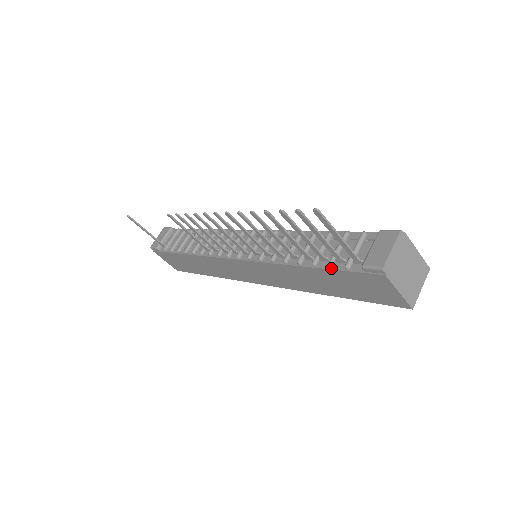
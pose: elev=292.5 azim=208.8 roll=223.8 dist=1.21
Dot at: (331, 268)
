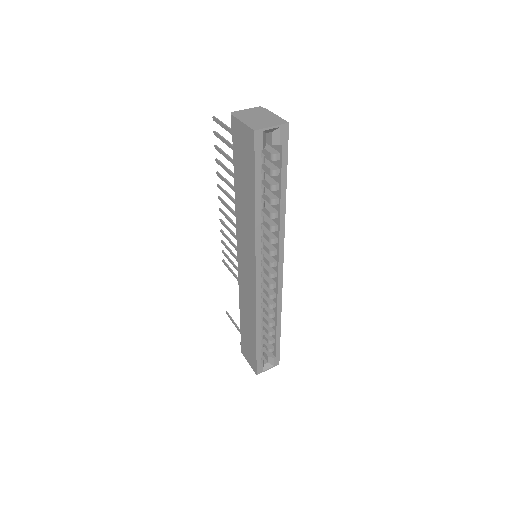
Dot at: (234, 161)
